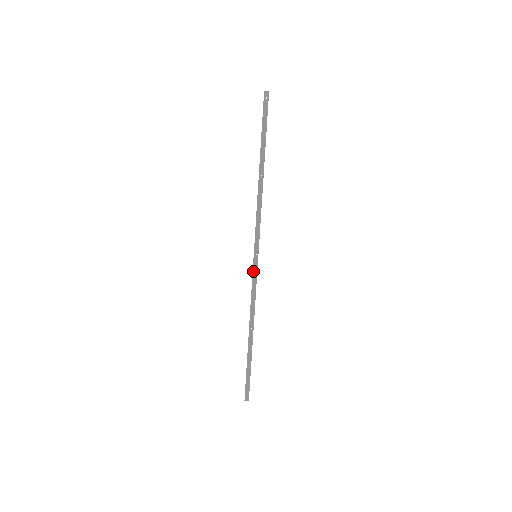
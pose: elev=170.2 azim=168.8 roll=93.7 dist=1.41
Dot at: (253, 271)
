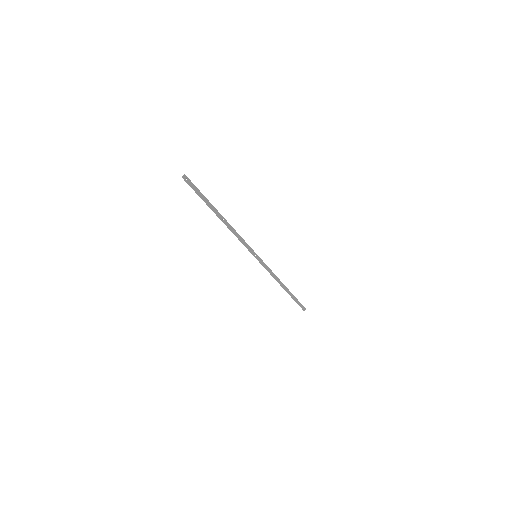
Dot at: (261, 263)
